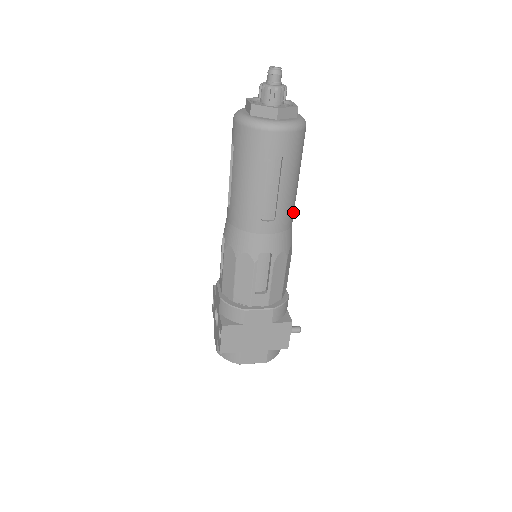
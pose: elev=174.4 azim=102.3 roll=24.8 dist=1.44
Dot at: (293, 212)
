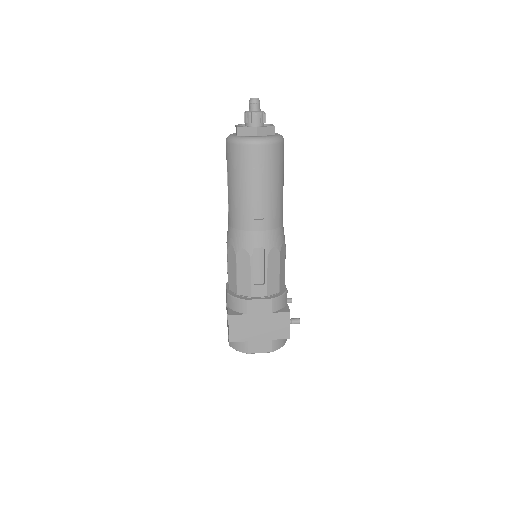
Dot at: (281, 214)
